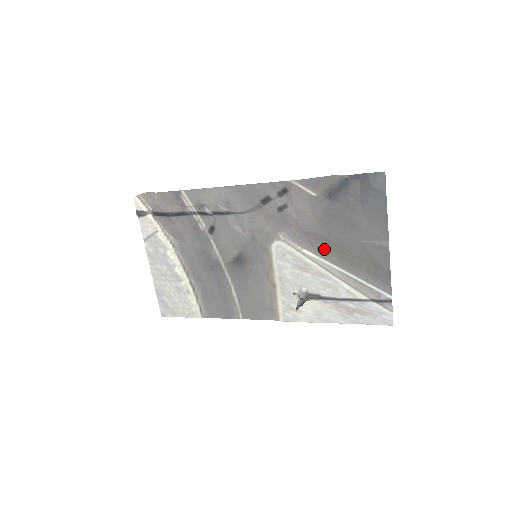
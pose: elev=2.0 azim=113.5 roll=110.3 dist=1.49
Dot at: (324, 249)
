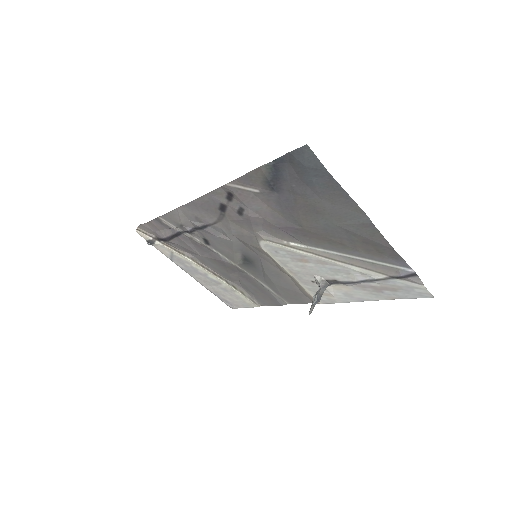
Dot at: (308, 239)
